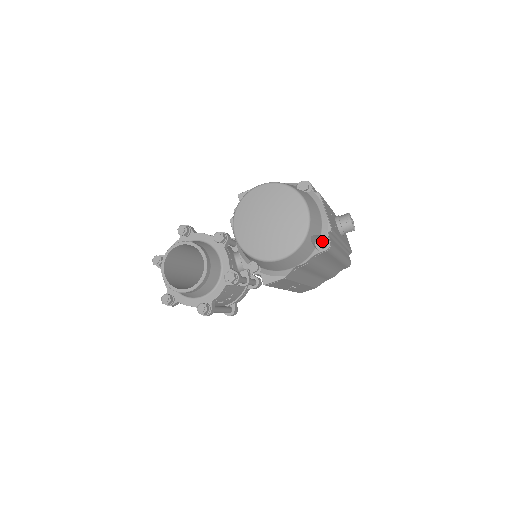
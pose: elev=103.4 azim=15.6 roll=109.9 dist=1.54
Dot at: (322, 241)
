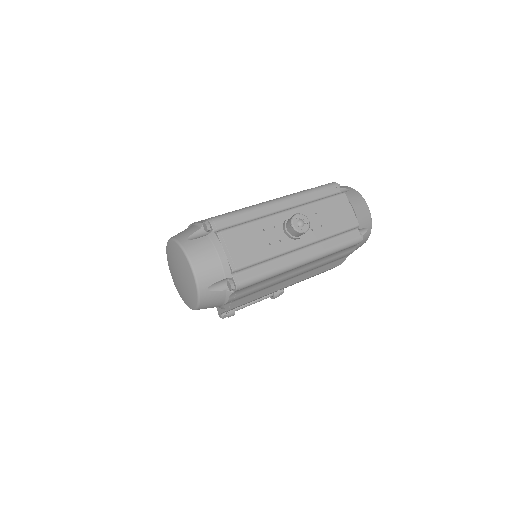
Dot at: (228, 284)
